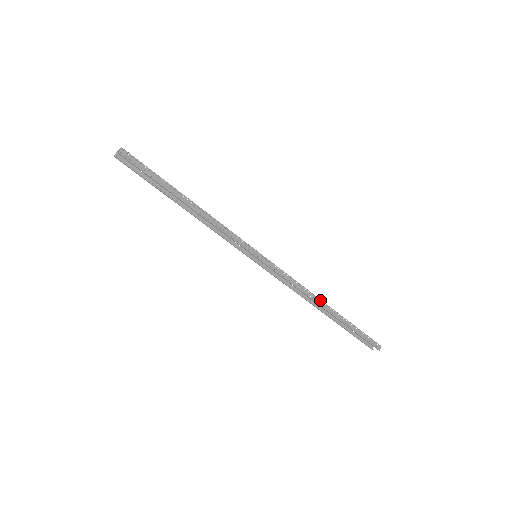
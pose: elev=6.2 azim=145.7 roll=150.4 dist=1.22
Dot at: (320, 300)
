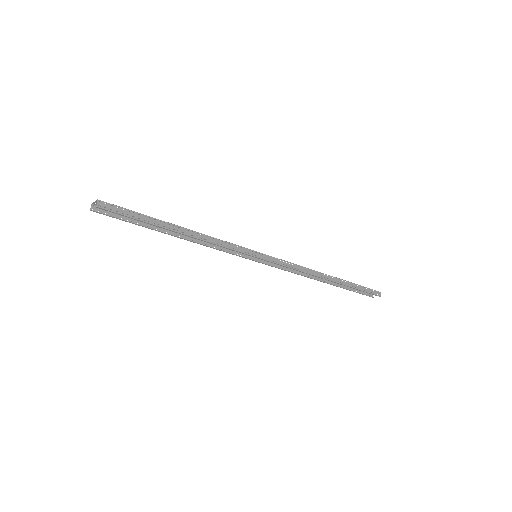
Dot at: (322, 274)
